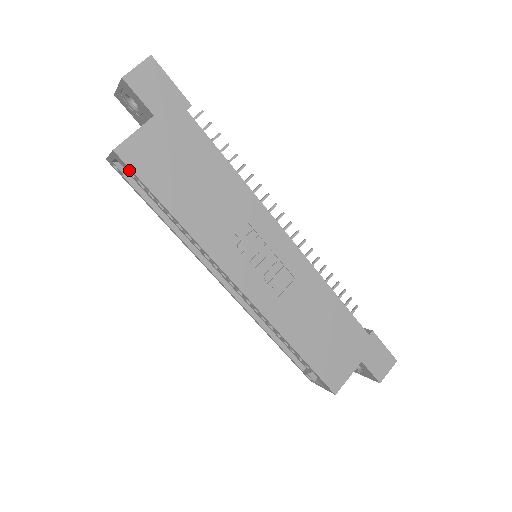
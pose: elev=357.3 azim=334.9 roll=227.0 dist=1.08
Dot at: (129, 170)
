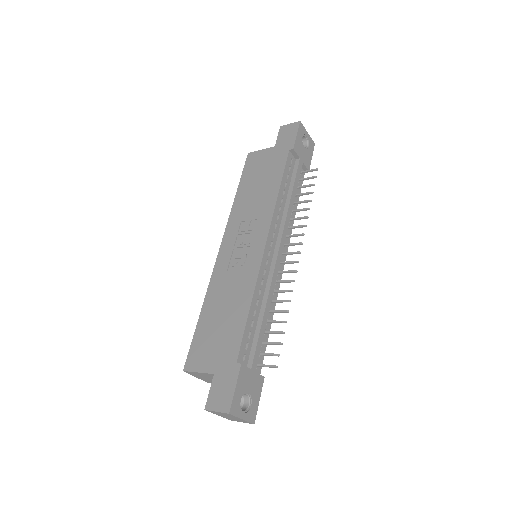
Dot at: occluded
